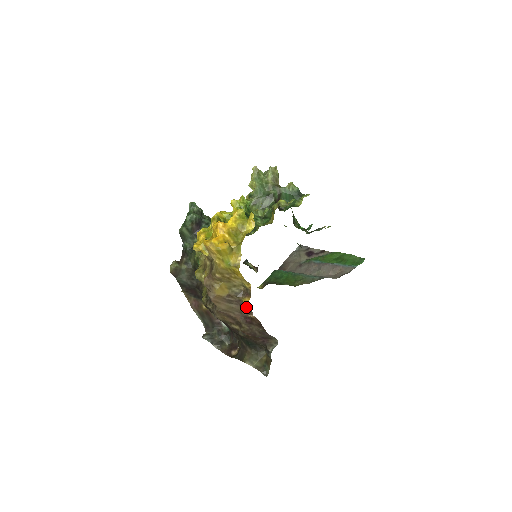
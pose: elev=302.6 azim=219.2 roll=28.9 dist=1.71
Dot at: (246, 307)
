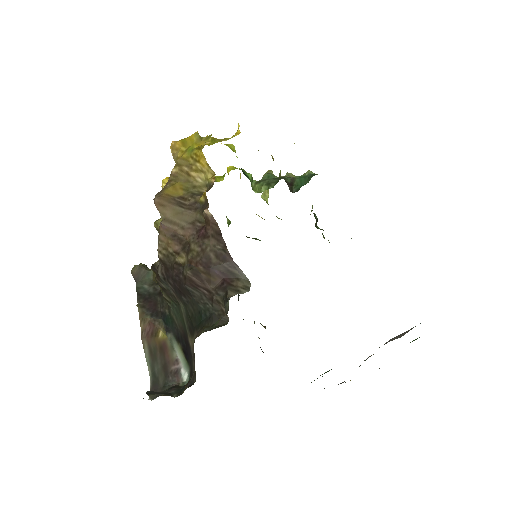
Dot at: (202, 209)
